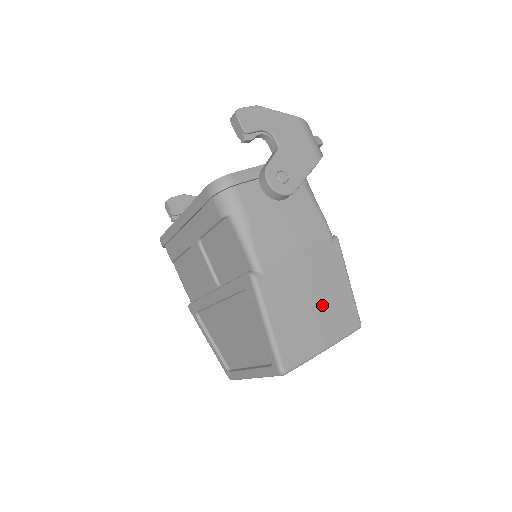
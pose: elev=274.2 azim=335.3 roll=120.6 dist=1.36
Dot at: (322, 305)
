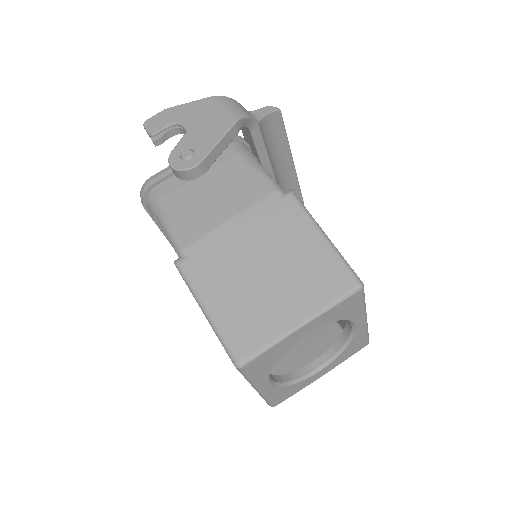
Dot at: (281, 272)
